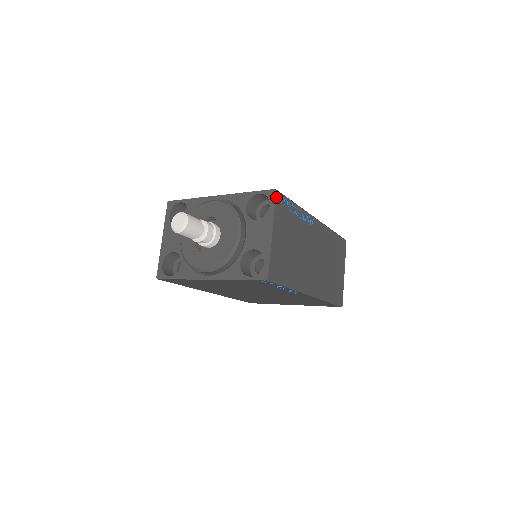
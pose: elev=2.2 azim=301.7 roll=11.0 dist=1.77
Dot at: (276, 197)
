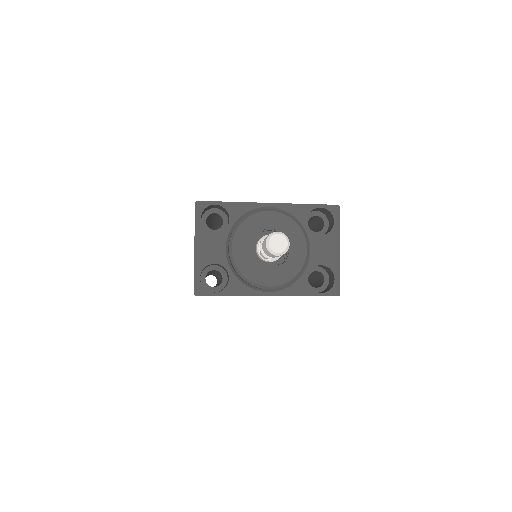
Dot at: (339, 213)
